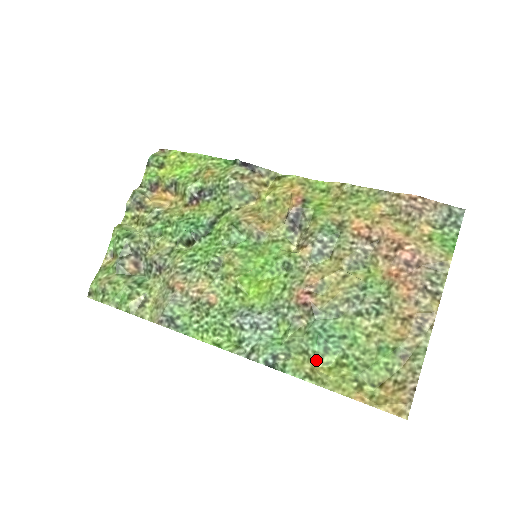
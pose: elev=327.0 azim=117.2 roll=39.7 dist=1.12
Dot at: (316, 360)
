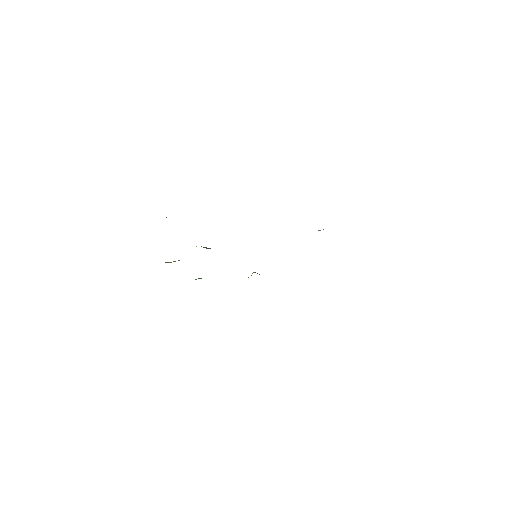
Dot at: occluded
